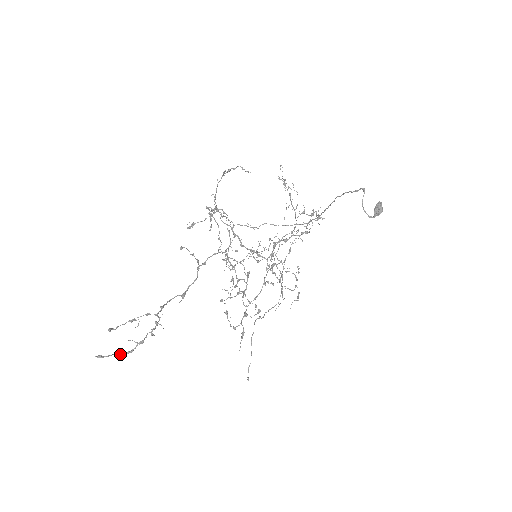
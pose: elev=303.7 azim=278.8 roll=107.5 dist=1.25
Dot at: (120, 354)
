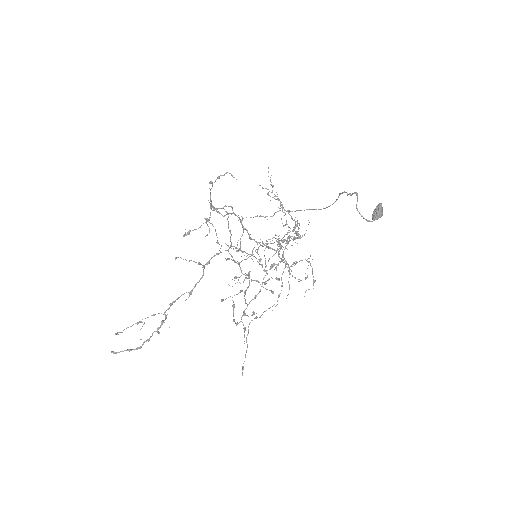
Dot at: (130, 350)
